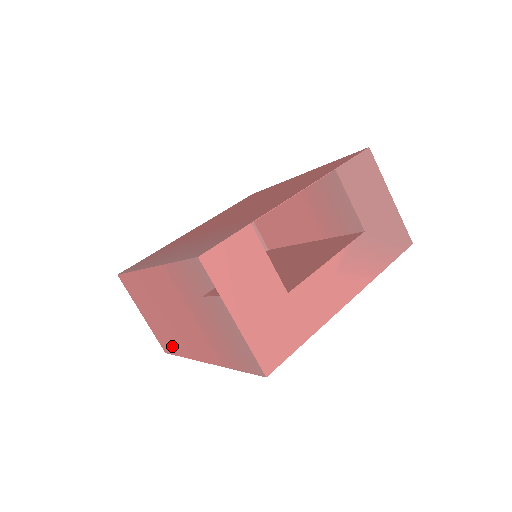
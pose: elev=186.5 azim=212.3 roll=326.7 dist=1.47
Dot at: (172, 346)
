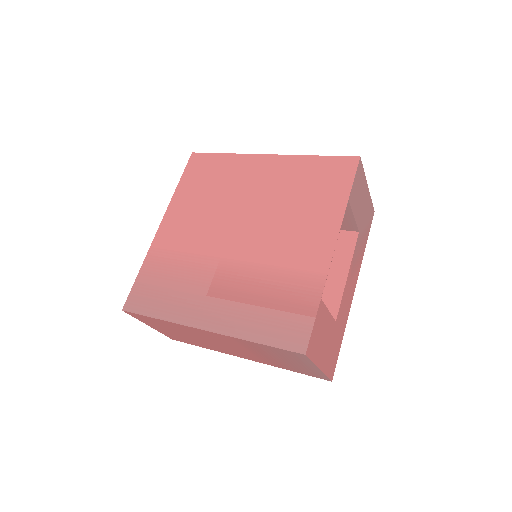
Dot at: (192, 343)
